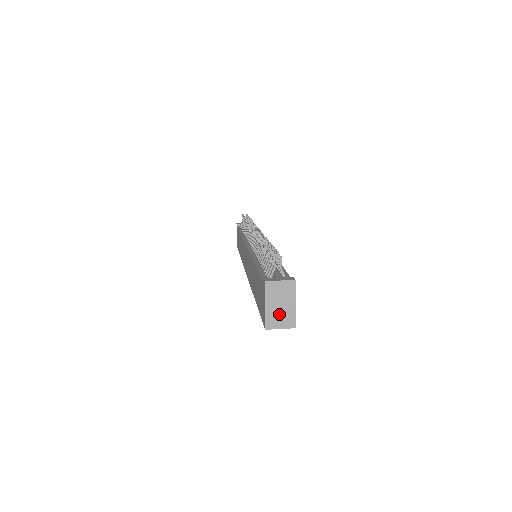
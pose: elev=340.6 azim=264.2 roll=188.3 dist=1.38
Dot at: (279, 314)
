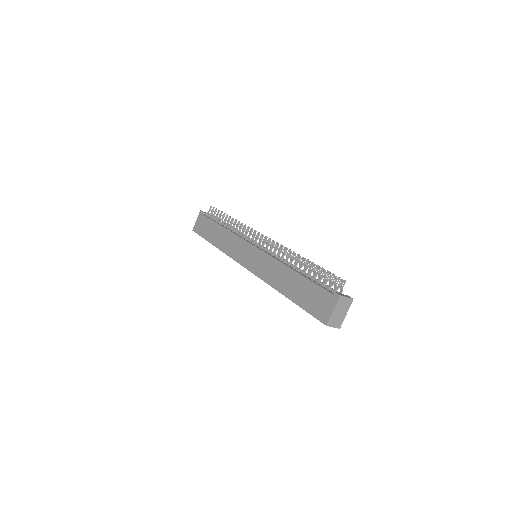
Dot at: (337, 318)
